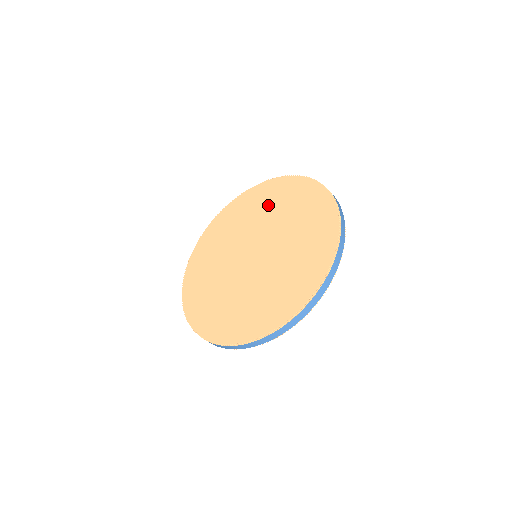
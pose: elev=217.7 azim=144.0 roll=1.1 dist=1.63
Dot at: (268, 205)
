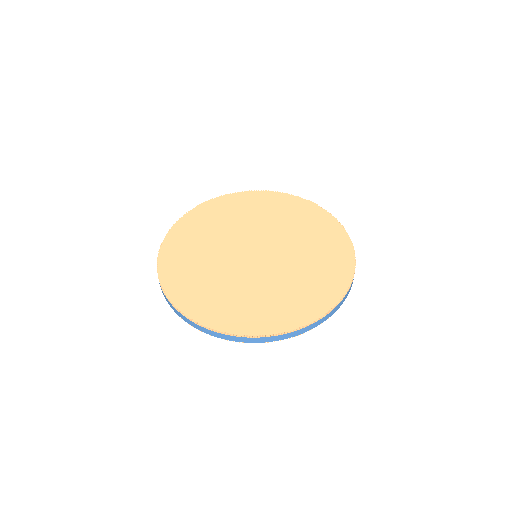
Dot at: (294, 221)
